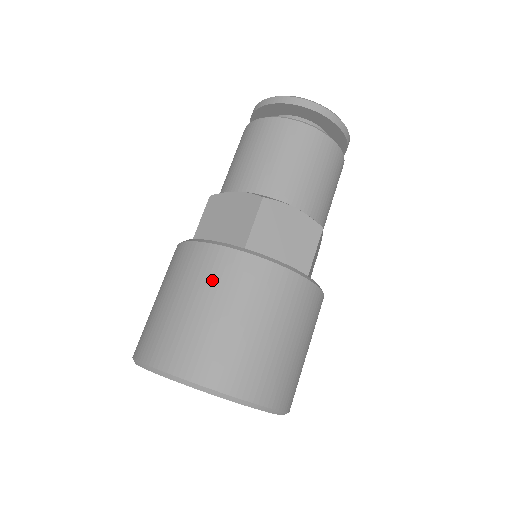
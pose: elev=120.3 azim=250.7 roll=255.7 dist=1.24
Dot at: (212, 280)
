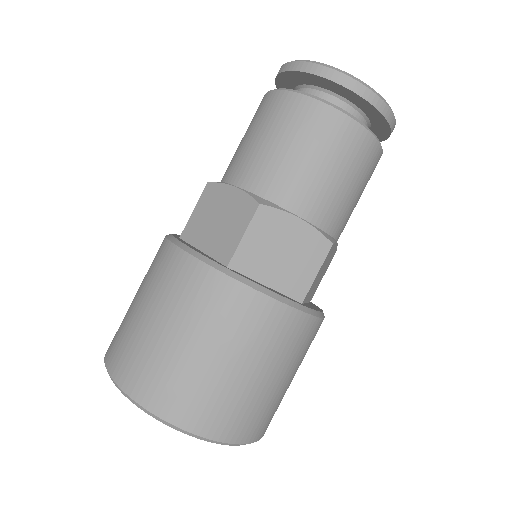
Dot at: occluded
